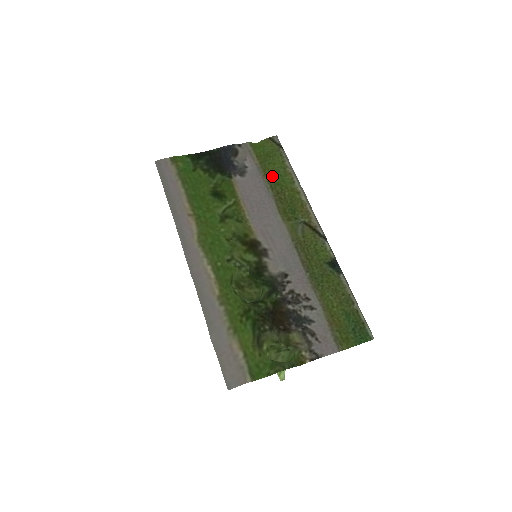
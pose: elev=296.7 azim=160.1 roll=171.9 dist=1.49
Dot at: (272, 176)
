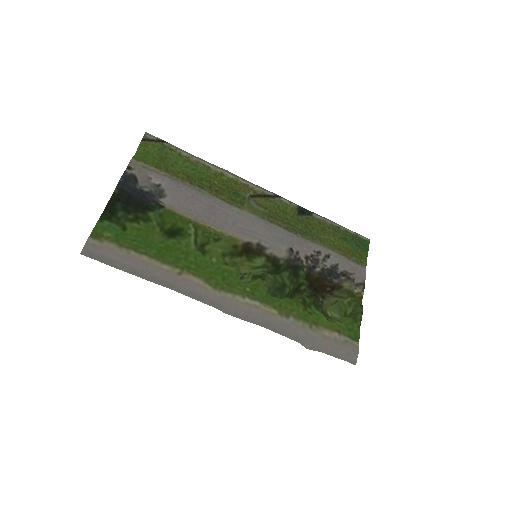
Dot at: (189, 176)
